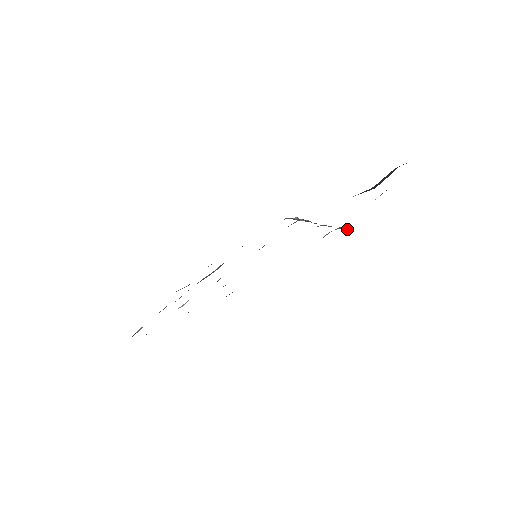
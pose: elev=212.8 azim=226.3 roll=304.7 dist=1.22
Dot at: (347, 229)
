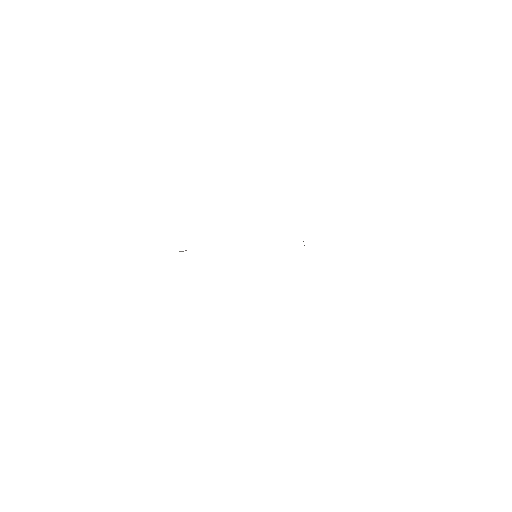
Dot at: occluded
